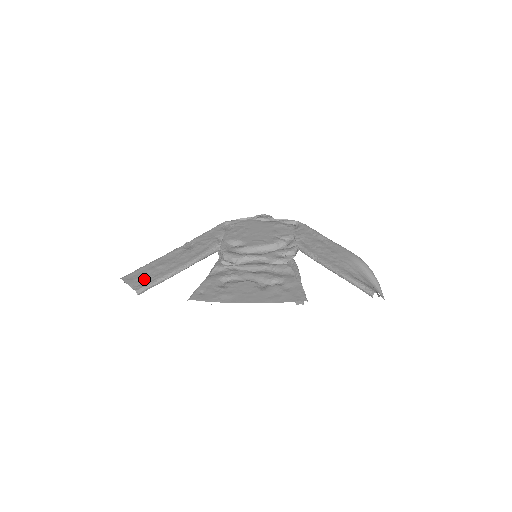
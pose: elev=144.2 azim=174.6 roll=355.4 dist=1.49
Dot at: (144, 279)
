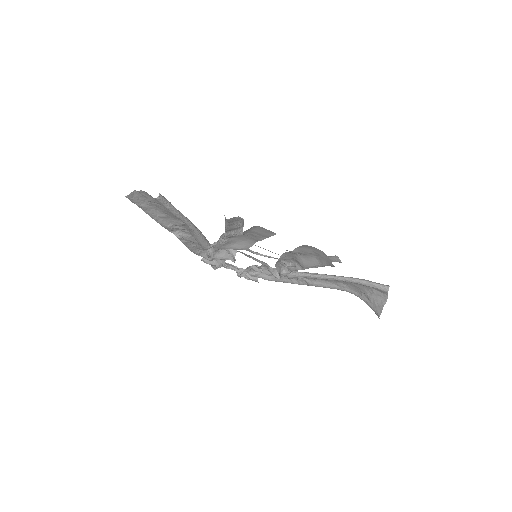
Dot at: occluded
